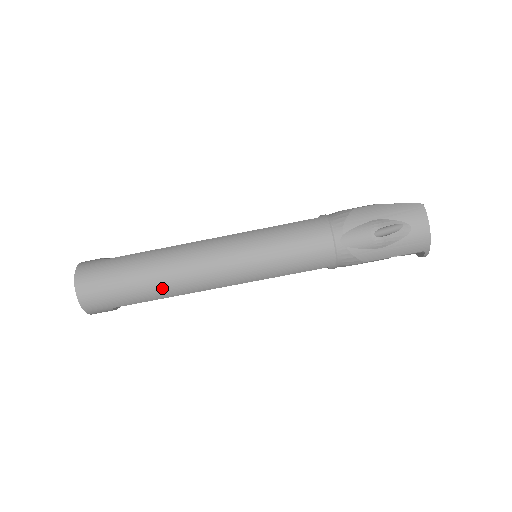
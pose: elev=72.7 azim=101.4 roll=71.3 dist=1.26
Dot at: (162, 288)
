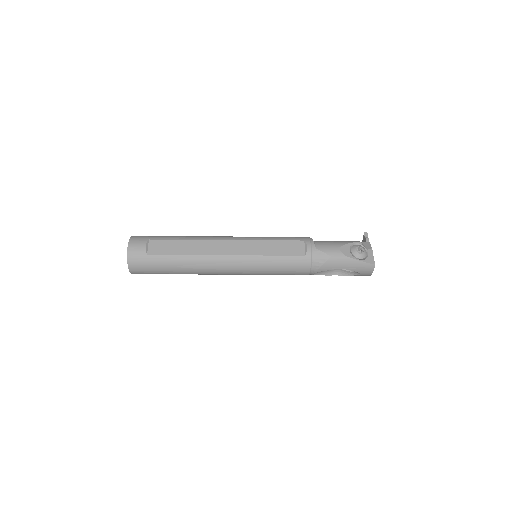
Dot at: occluded
